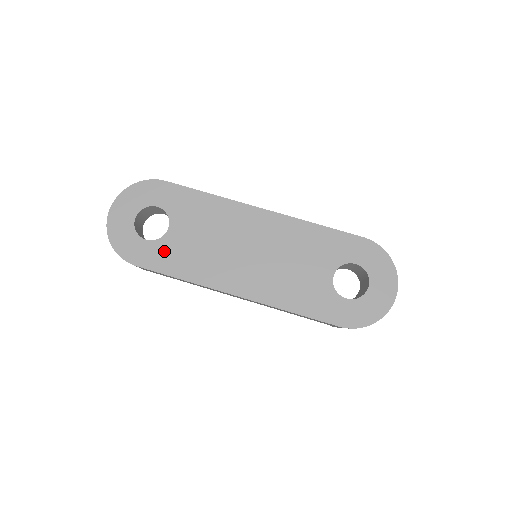
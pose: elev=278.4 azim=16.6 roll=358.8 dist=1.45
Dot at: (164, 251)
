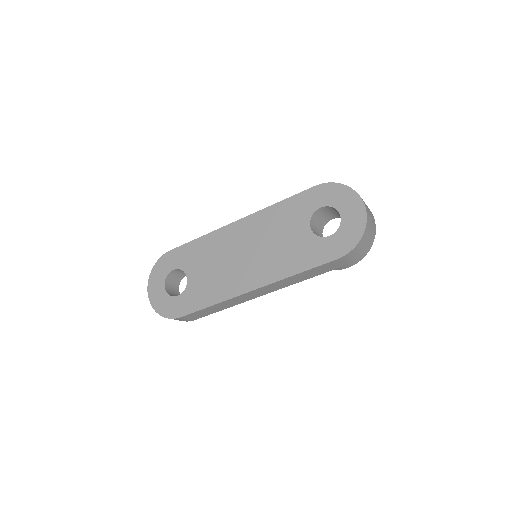
Dot at: (192, 295)
